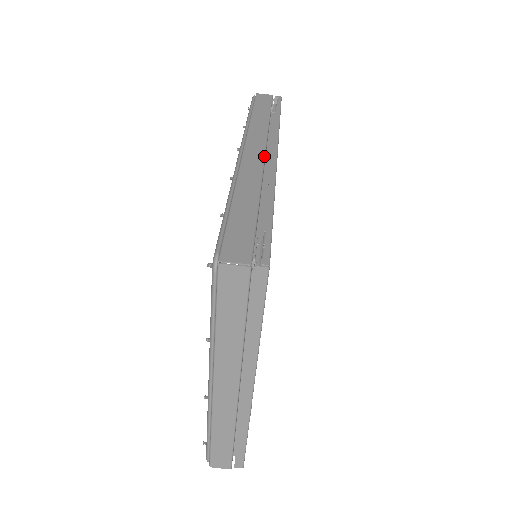
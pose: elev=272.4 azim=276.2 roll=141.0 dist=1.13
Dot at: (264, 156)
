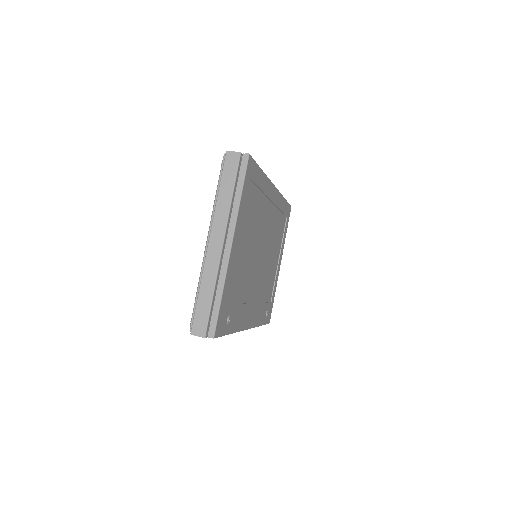
Dot at: occluded
